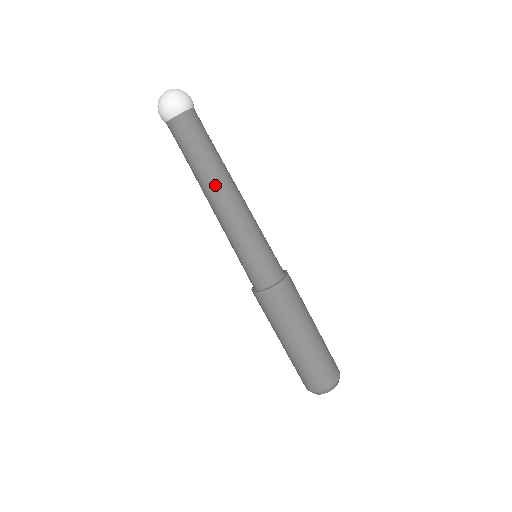
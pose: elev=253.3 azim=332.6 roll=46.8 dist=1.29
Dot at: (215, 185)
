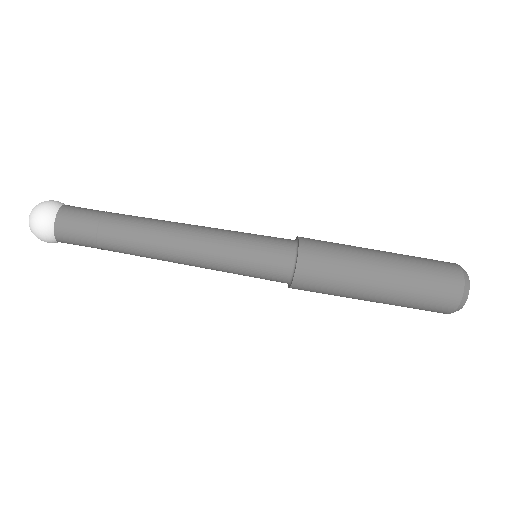
Dot at: (148, 238)
